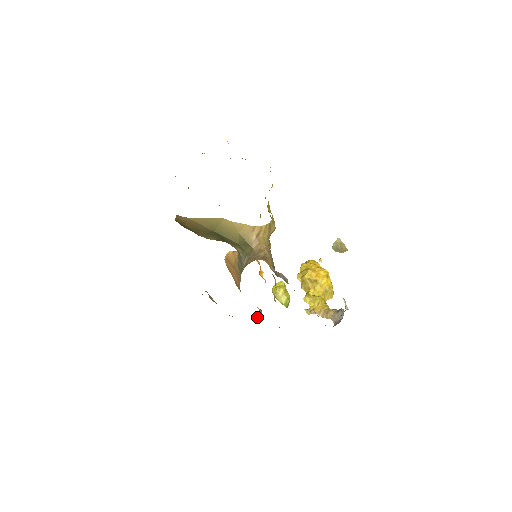
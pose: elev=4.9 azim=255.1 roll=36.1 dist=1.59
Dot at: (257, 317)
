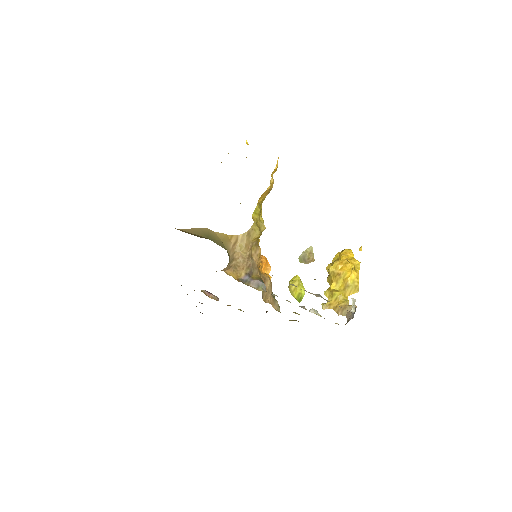
Dot at: occluded
